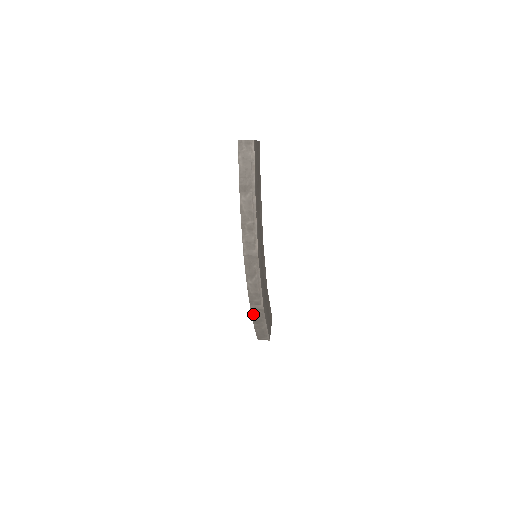
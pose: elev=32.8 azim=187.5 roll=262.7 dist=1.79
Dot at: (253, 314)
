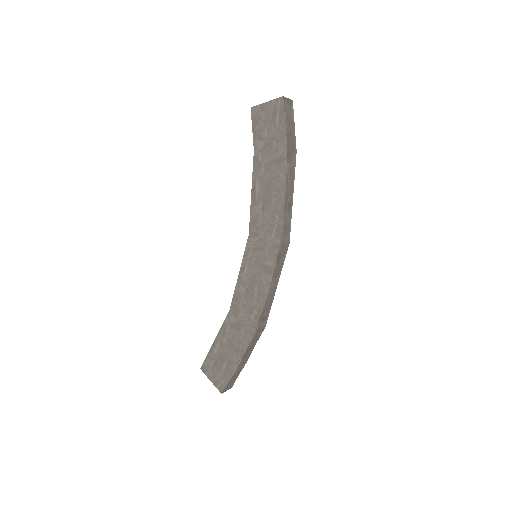
Dot at: (252, 340)
